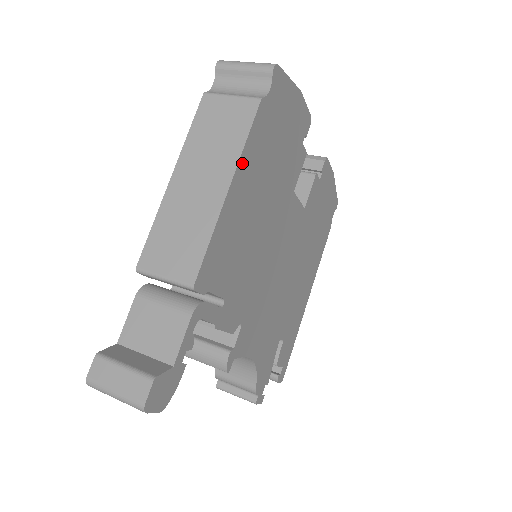
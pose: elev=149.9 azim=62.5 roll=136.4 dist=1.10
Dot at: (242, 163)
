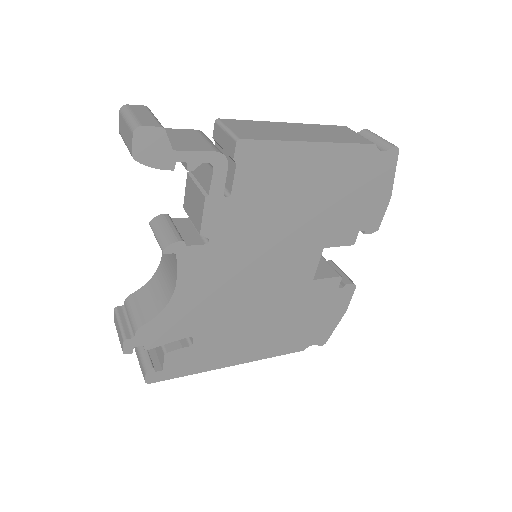
Dot at: (332, 148)
